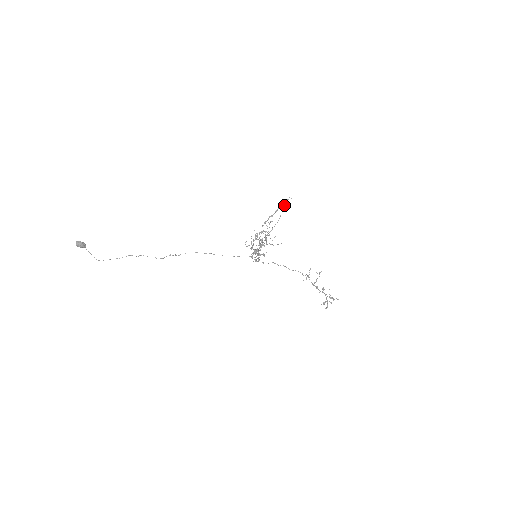
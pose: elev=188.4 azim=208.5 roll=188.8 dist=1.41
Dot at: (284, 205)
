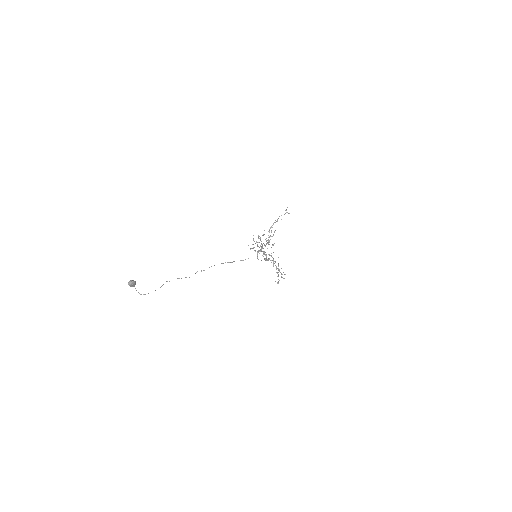
Dot at: occluded
